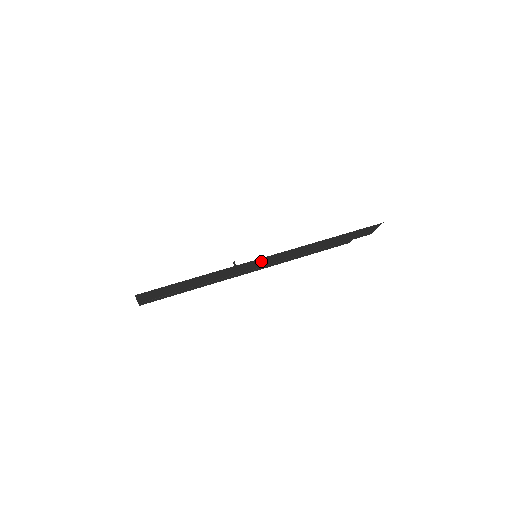
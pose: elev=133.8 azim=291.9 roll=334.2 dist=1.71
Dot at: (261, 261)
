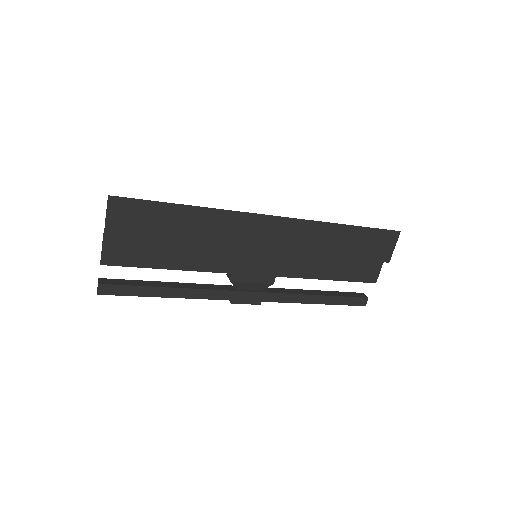
Dot at: (264, 228)
